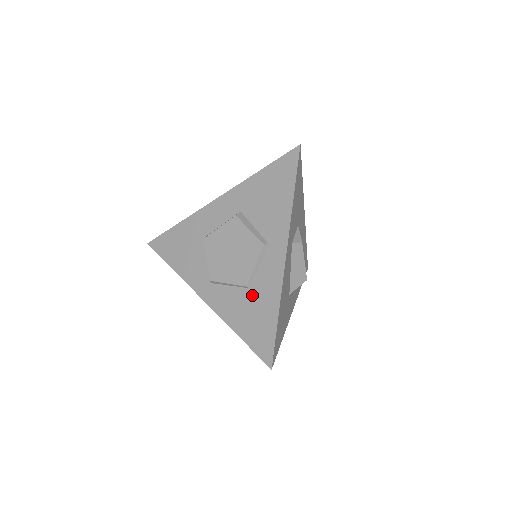
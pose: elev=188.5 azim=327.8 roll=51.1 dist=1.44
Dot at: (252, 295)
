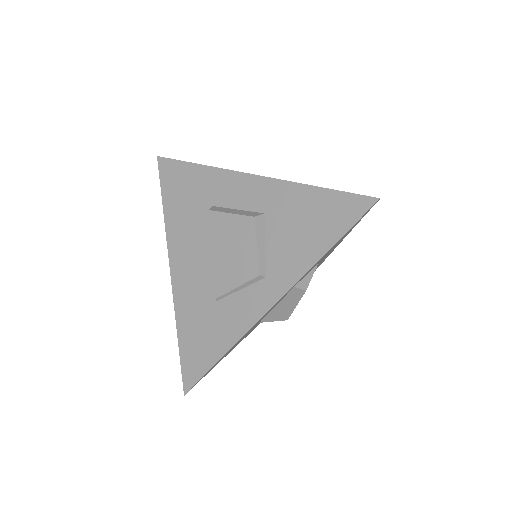
Dot at: (215, 311)
